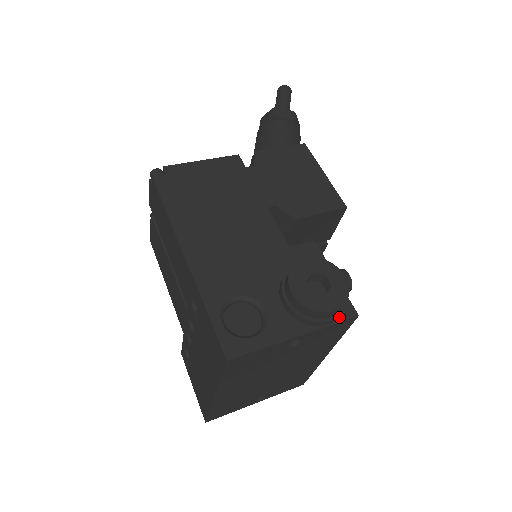
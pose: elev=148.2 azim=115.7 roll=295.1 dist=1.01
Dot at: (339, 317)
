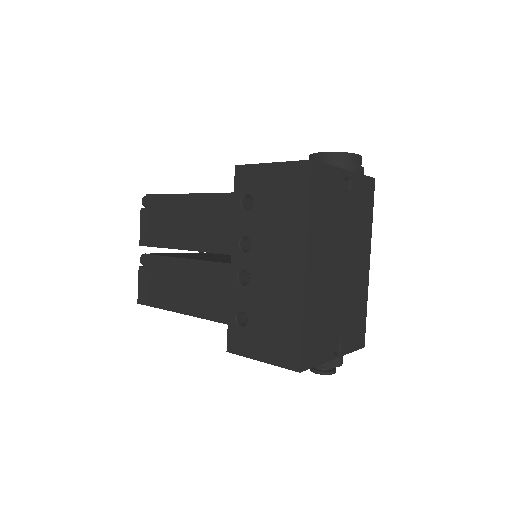
Dot at: (363, 176)
